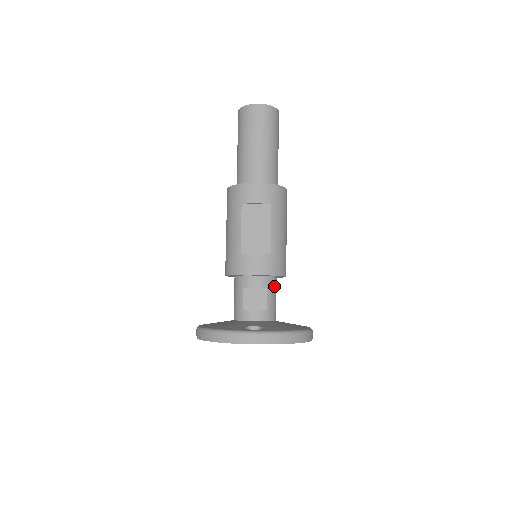
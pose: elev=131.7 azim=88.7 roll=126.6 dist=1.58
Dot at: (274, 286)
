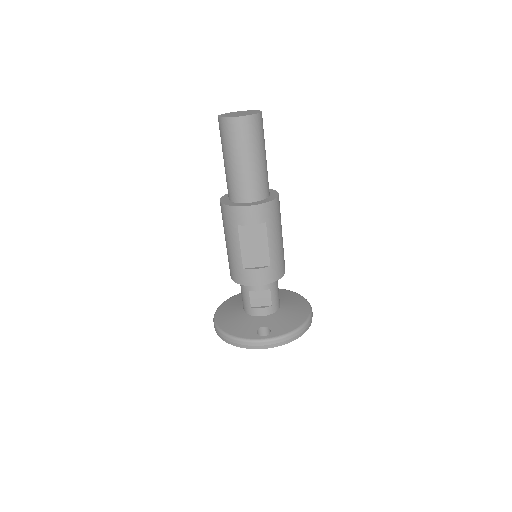
Dot at: (276, 283)
